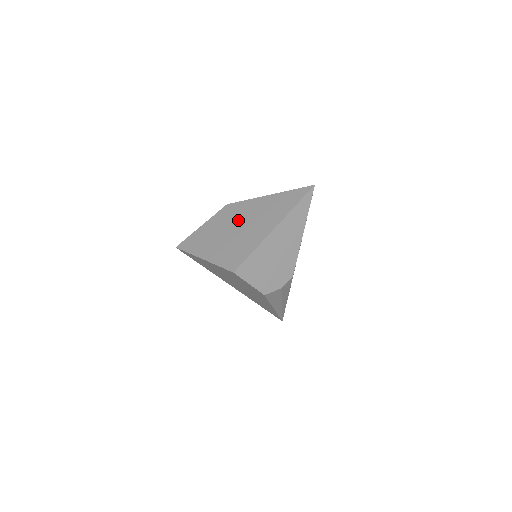
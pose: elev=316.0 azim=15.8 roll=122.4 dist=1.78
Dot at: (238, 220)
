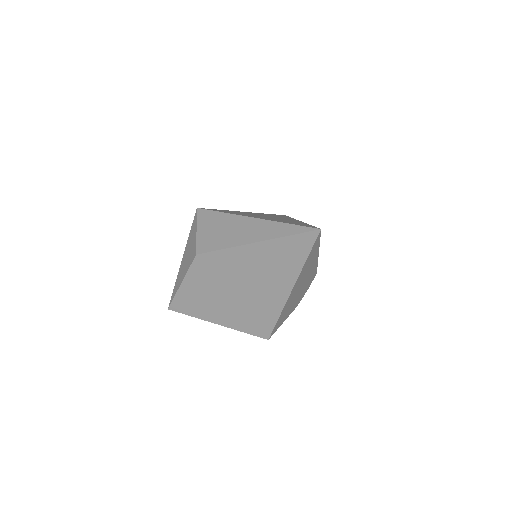
Dot at: (230, 279)
